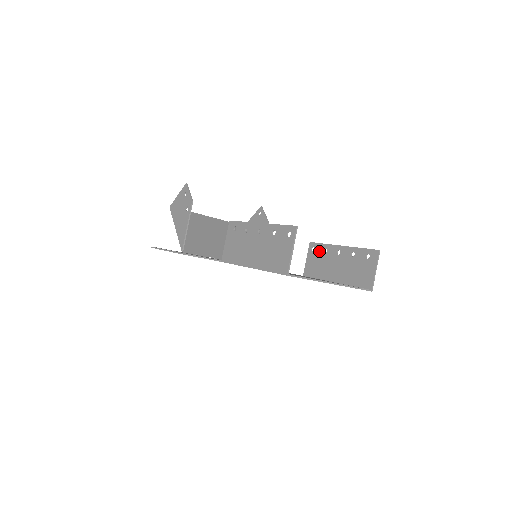
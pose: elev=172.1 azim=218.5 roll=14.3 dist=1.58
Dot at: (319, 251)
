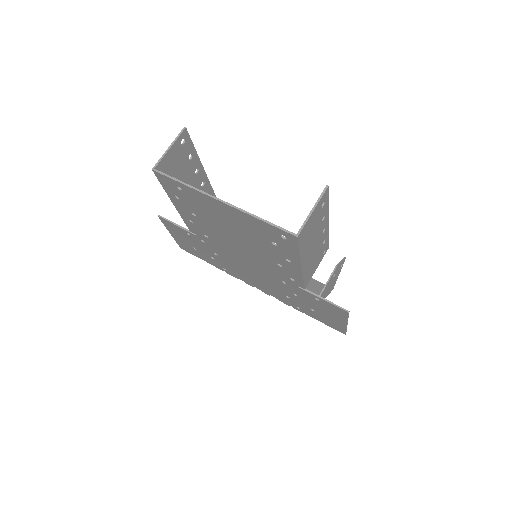
Dot at: occluded
